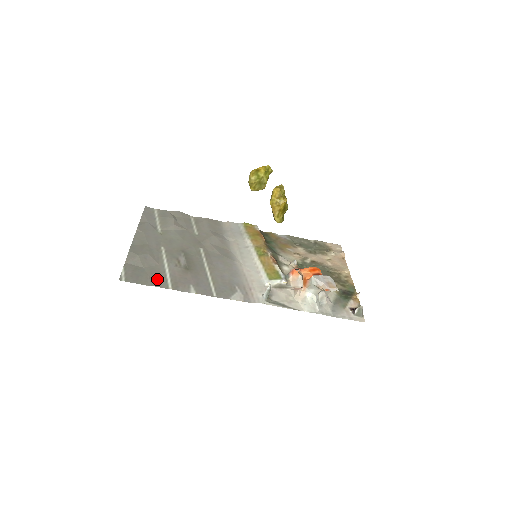
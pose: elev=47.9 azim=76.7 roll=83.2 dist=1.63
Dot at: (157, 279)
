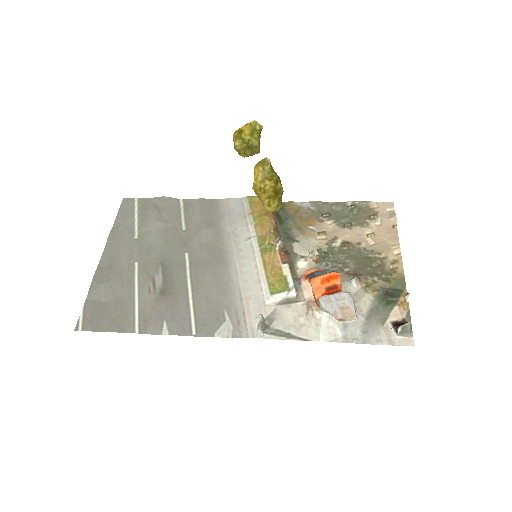
Dot at: (122, 319)
